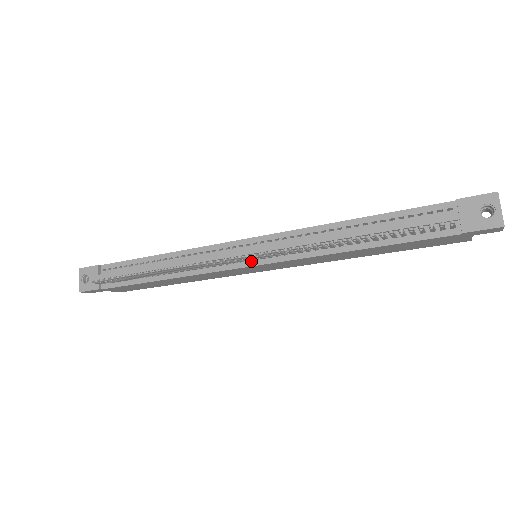
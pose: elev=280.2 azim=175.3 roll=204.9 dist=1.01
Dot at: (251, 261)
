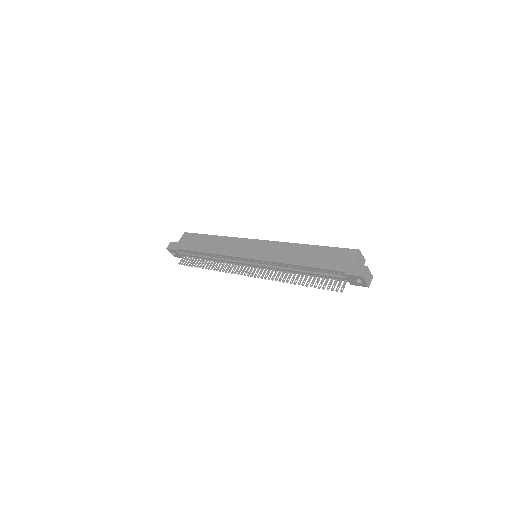
Dot at: occluded
